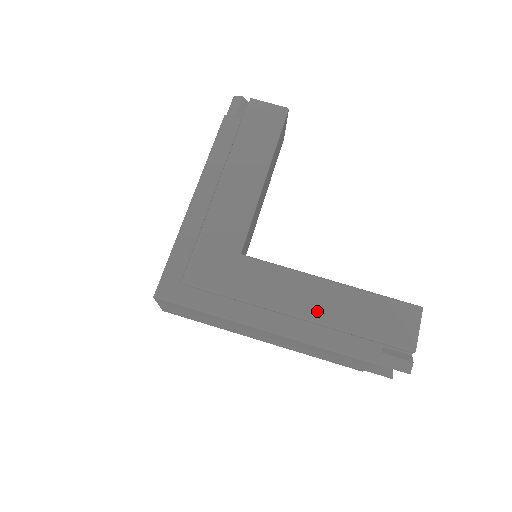
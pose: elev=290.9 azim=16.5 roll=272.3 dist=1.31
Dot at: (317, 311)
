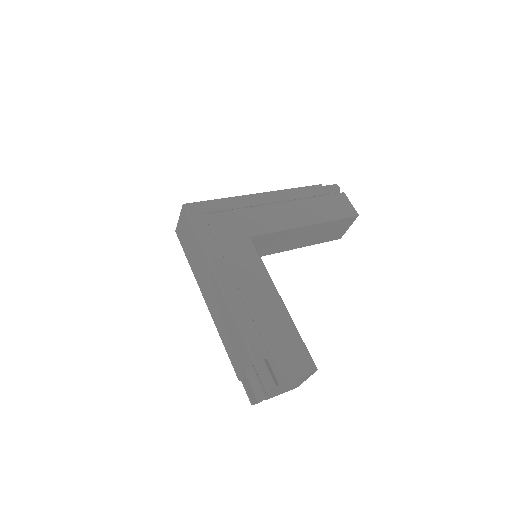
Dot at: (255, 301)
